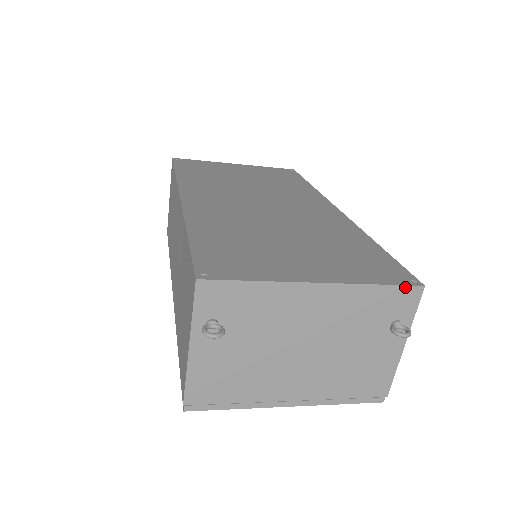
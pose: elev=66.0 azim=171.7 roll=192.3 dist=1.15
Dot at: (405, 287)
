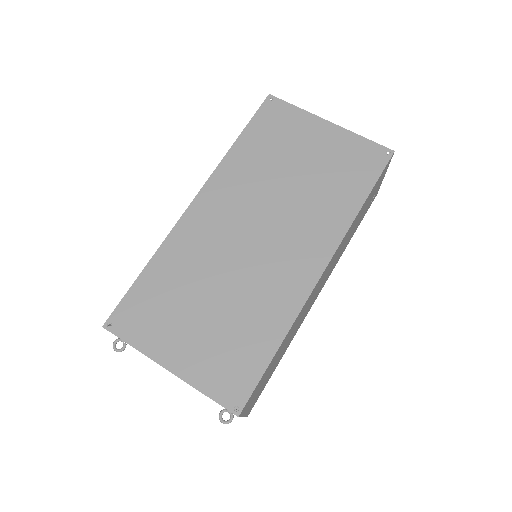
Dot at: occluded
